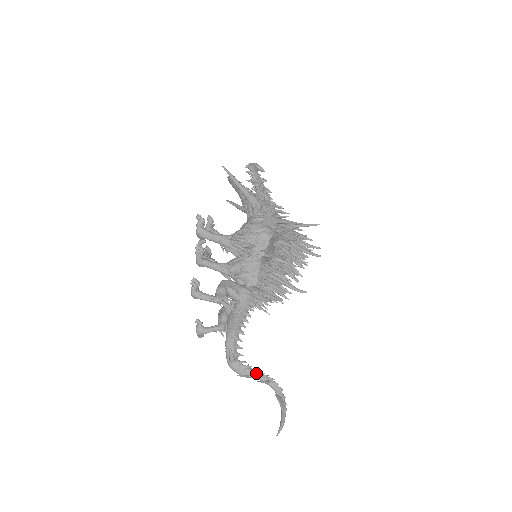
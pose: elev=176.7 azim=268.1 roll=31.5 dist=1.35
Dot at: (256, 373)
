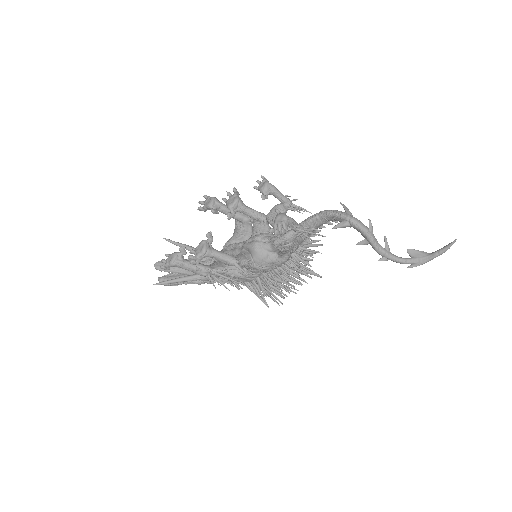
Dot at: occluded
